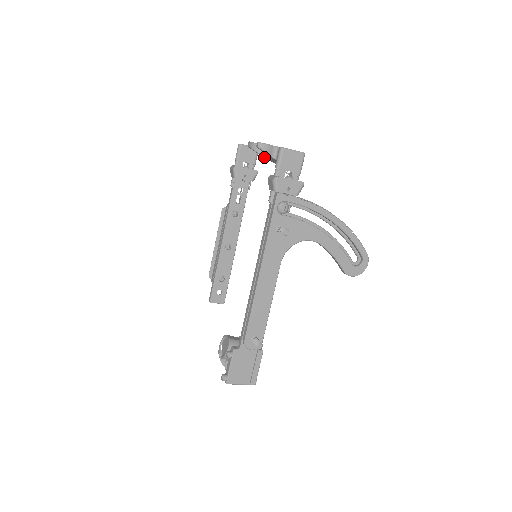
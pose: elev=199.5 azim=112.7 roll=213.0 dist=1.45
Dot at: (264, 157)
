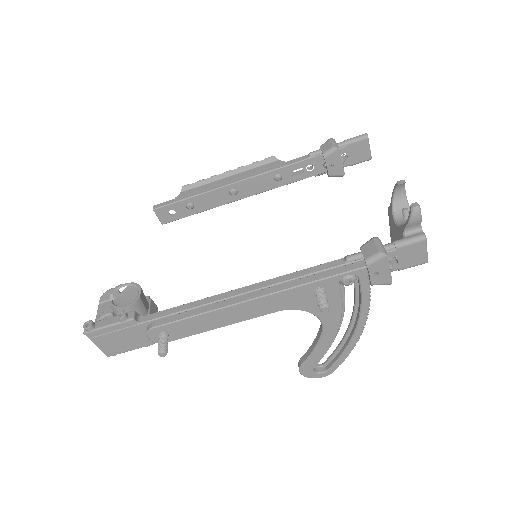
Dot at: (391, 207)
